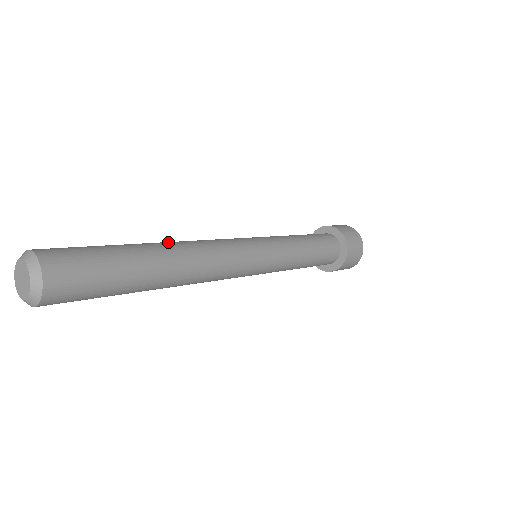
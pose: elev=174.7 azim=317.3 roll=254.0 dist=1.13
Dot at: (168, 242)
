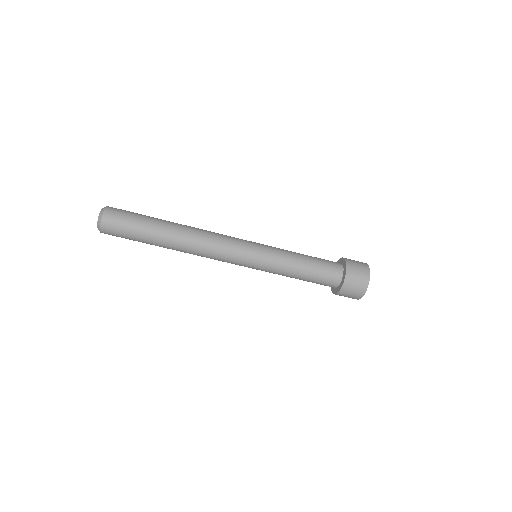
Dot at: occluded
